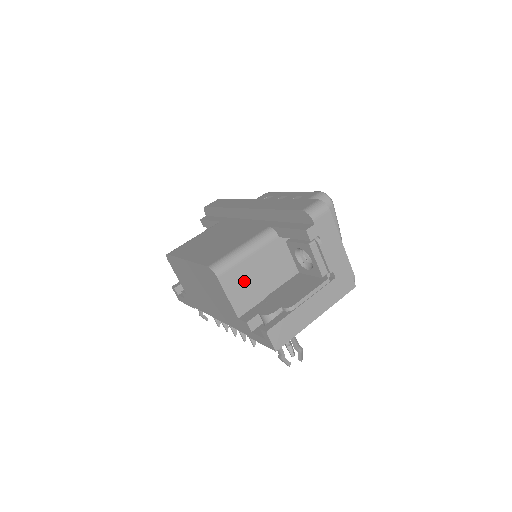
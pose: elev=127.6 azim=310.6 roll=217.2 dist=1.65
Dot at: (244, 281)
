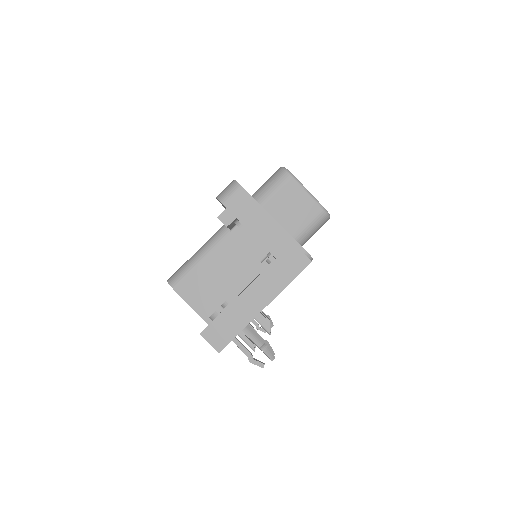
Dot at: (204, 286)
